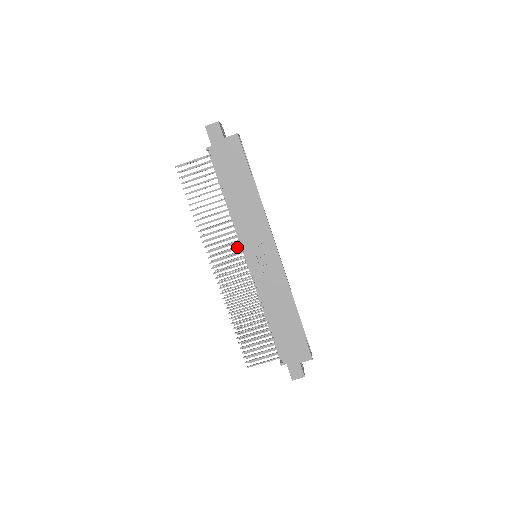
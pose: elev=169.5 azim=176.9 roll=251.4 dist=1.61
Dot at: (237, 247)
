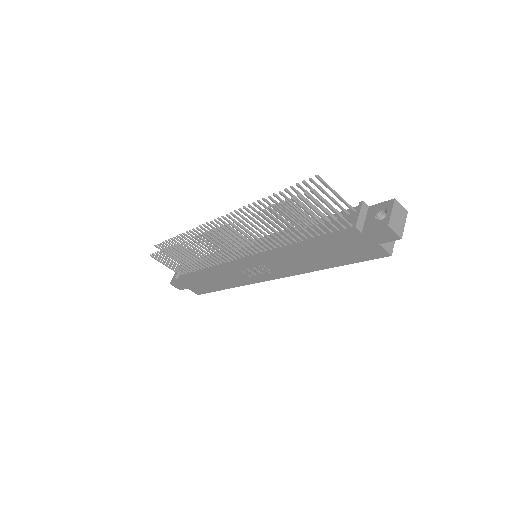
Dot at: occluded
